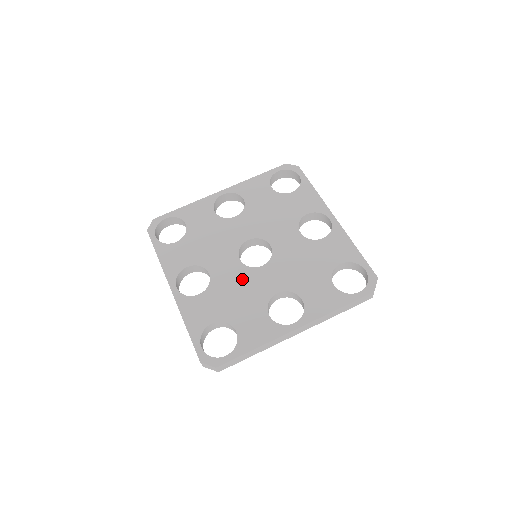
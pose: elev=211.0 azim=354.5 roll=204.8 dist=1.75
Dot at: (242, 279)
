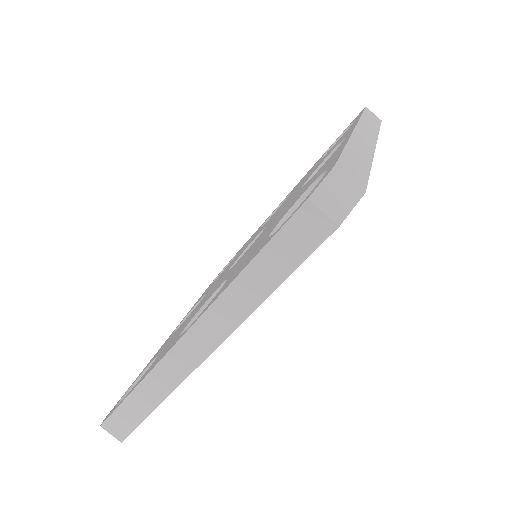
Dot at: (257, 240)
